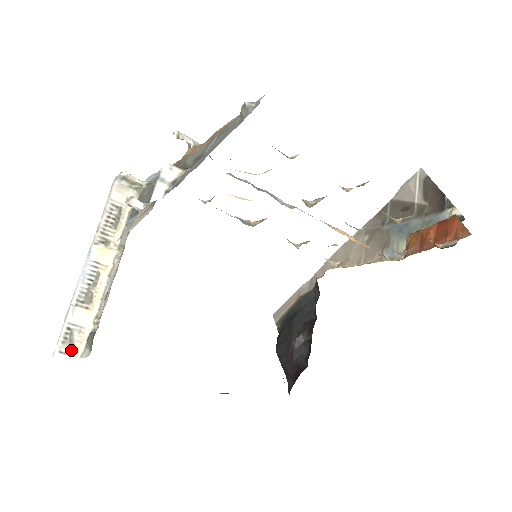
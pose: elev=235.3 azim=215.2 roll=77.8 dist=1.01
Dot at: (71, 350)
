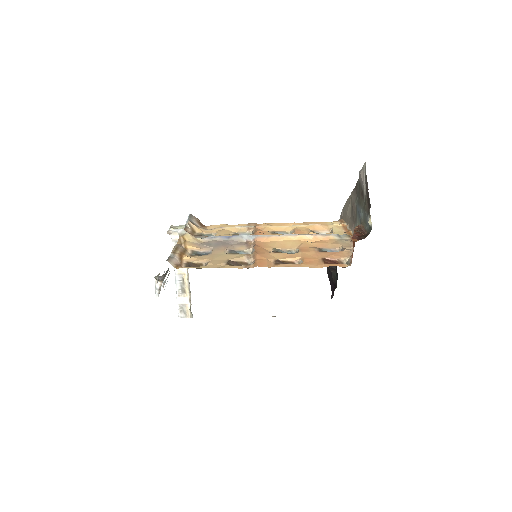
Dot at: (185, 315)
